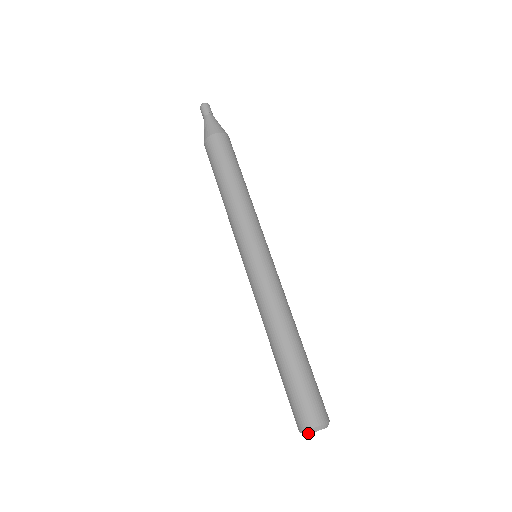
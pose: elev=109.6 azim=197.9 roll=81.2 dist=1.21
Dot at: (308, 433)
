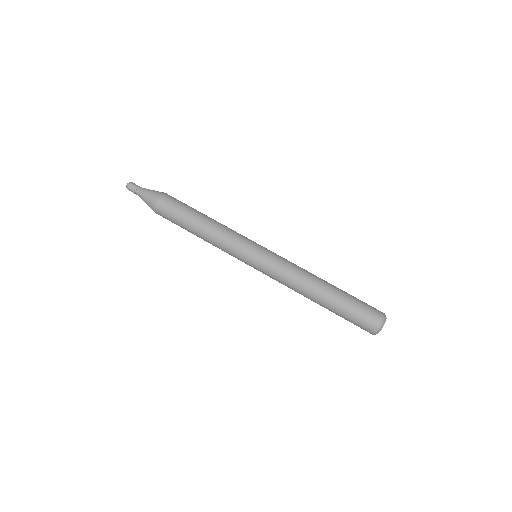
Dot at: (380, 330)
